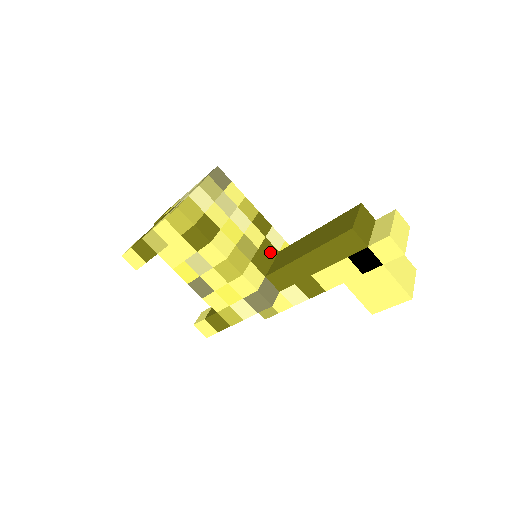
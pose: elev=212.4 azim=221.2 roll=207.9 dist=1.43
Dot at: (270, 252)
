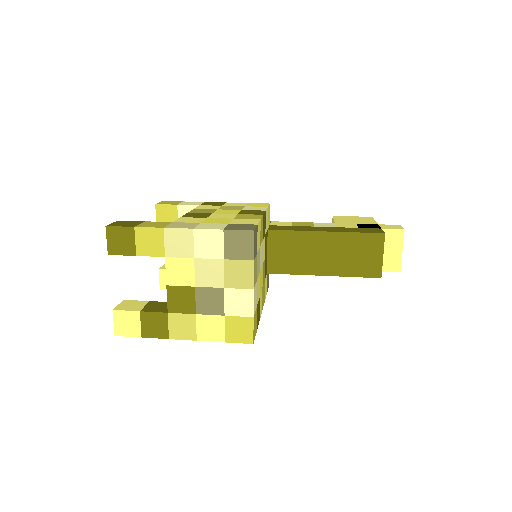
Dot at: (266, 244)
